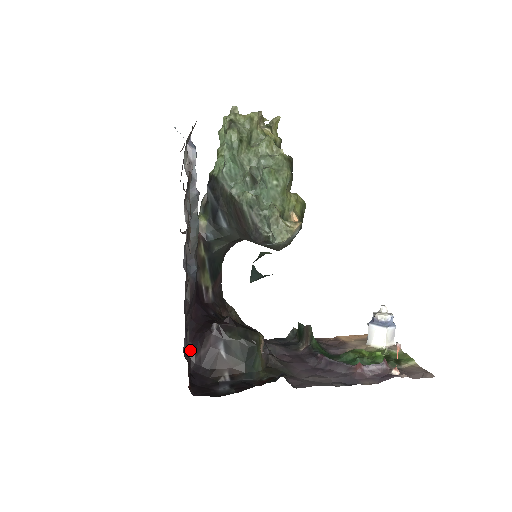
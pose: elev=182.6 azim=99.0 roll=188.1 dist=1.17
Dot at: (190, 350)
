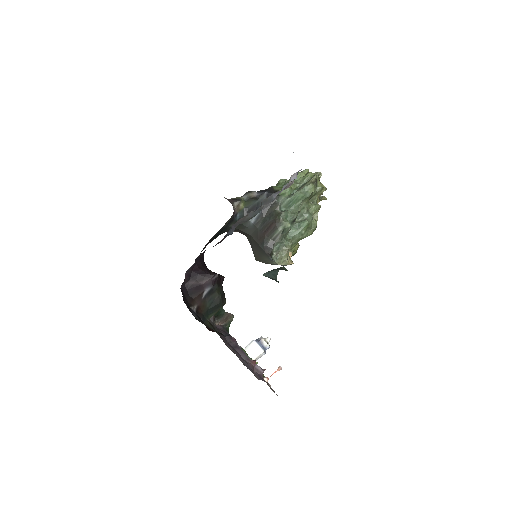
Dot at: (189, 275)
